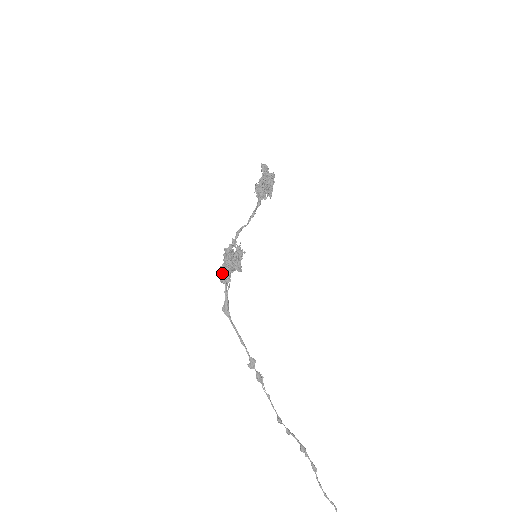
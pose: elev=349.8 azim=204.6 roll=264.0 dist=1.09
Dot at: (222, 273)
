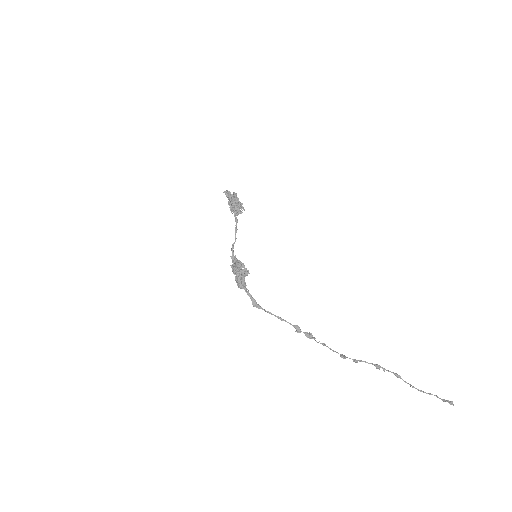
Dot at: (237, 283)
